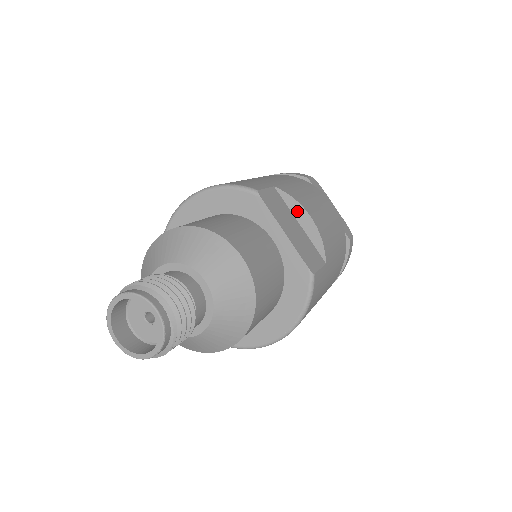
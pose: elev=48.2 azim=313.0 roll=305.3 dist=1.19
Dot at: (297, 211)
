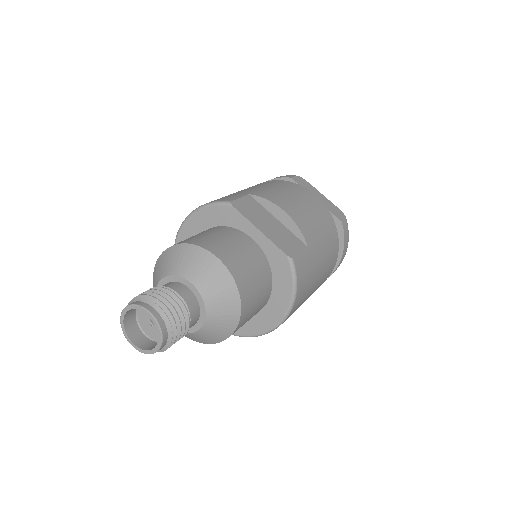
Dot at: (272, 209)
